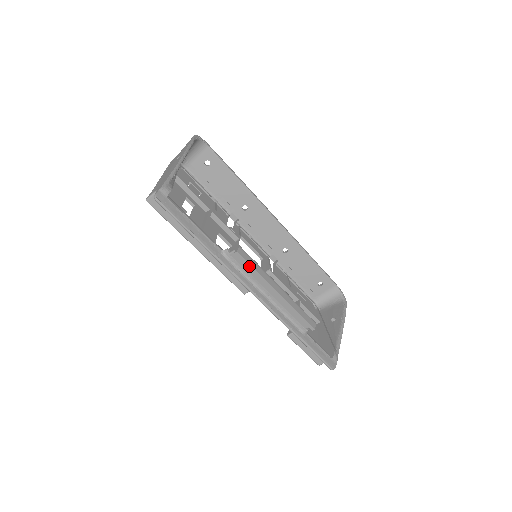
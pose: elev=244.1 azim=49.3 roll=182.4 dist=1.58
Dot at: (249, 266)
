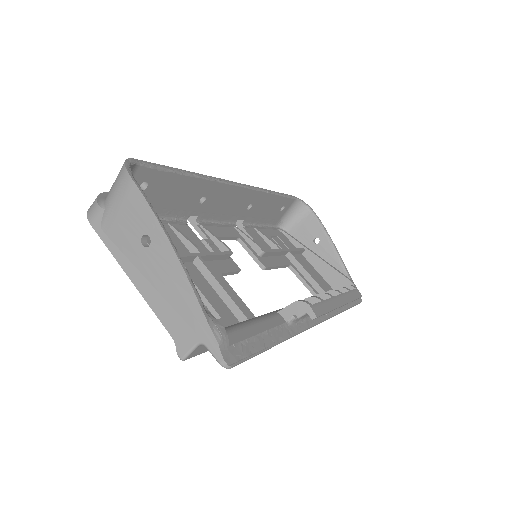
Dot at: occluded
